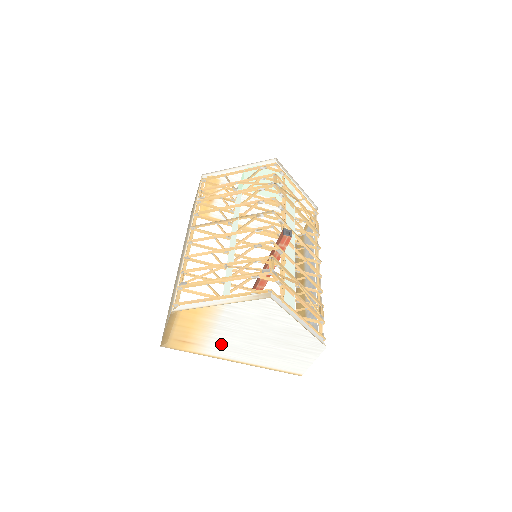
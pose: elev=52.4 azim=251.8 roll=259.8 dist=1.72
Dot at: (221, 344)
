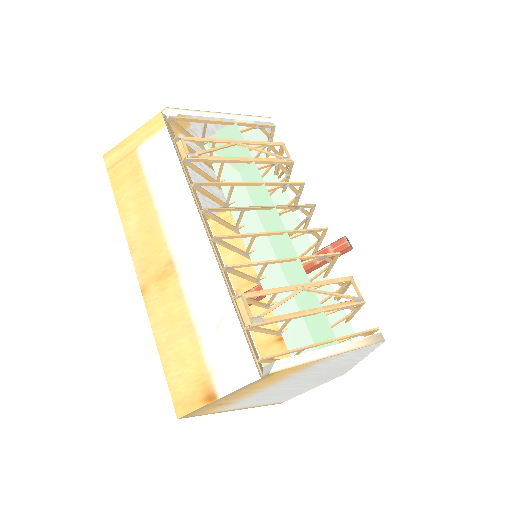
Dot at: (259, 395)
